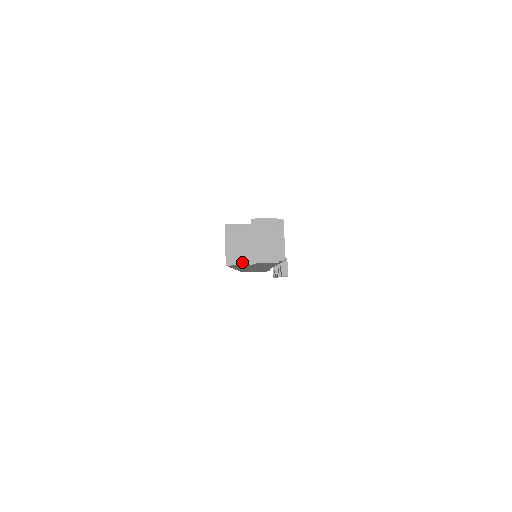
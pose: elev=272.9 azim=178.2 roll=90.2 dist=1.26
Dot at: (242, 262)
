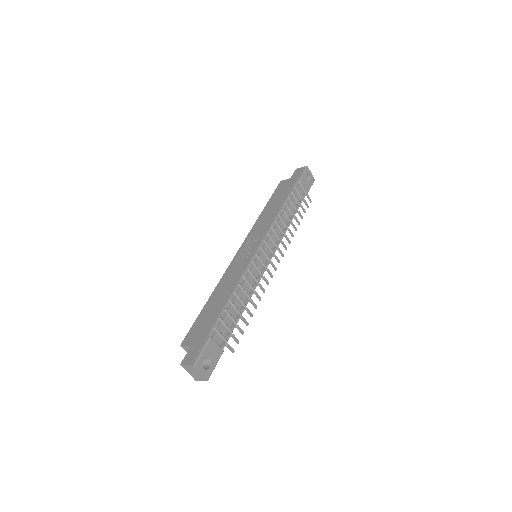
Dot at: occluded
